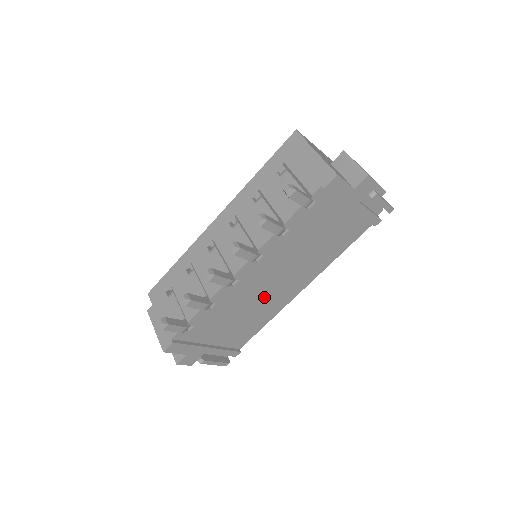
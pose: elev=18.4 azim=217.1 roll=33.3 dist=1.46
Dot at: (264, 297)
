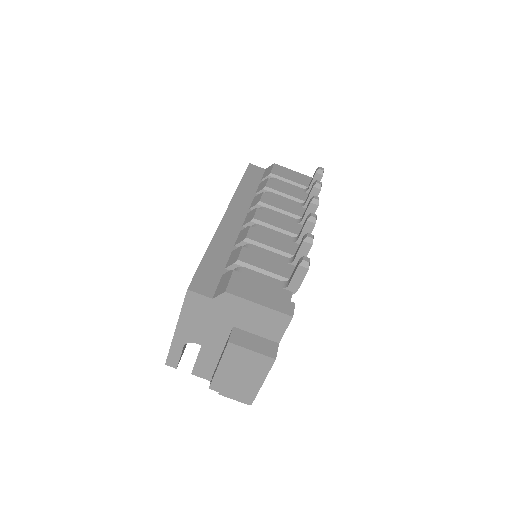
Dot at: occluded
